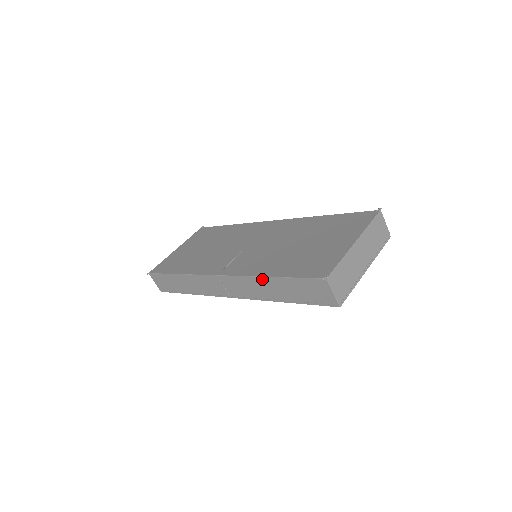
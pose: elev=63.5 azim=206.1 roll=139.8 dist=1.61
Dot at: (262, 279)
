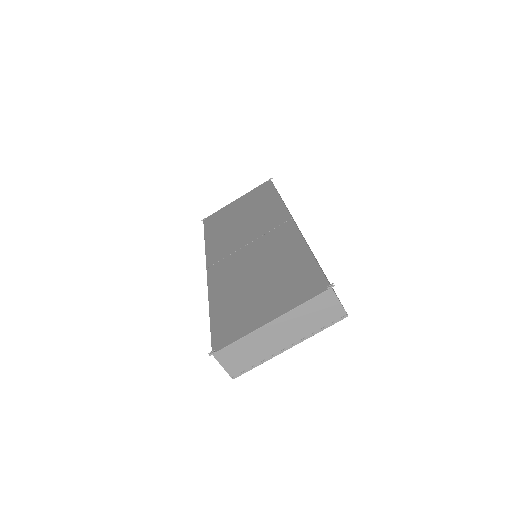
Dot at: occluded
